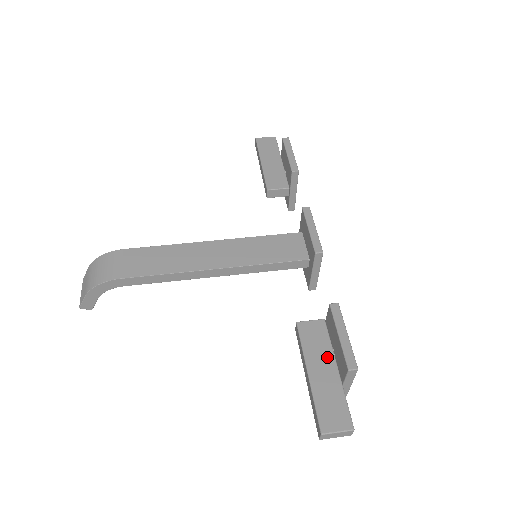
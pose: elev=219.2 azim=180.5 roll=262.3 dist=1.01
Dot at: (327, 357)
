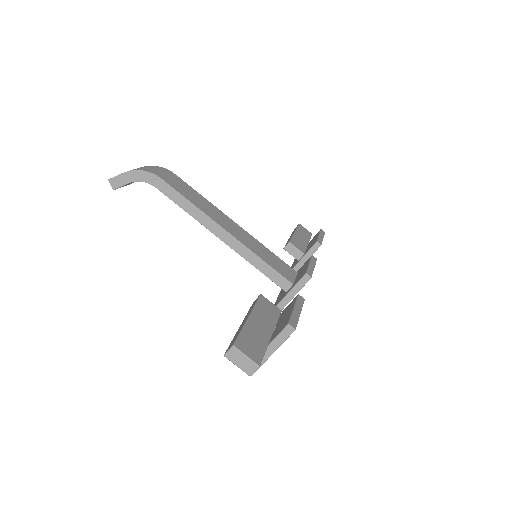
Dot at: (269, 324)
